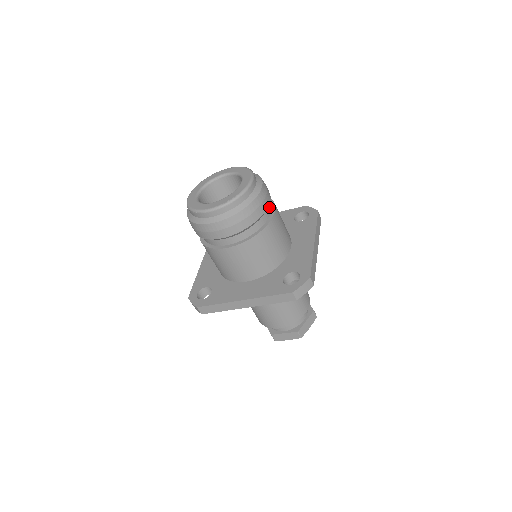
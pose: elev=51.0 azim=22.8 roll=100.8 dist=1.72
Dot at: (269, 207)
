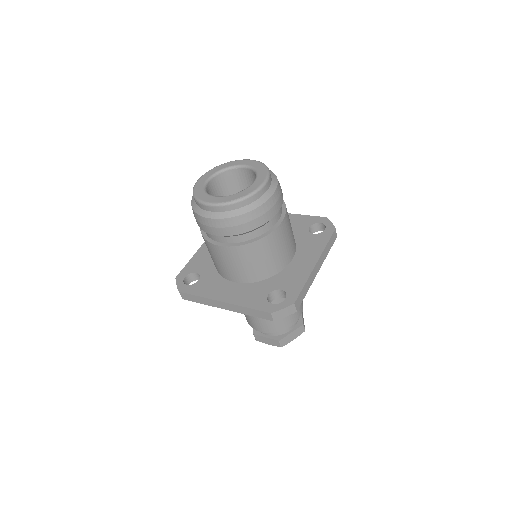
Dot at: (277, 215)
